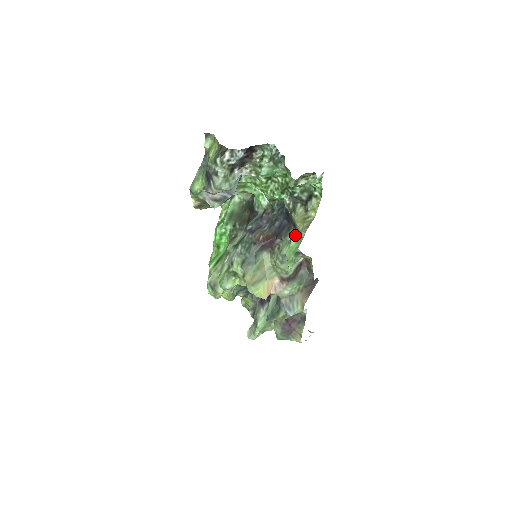
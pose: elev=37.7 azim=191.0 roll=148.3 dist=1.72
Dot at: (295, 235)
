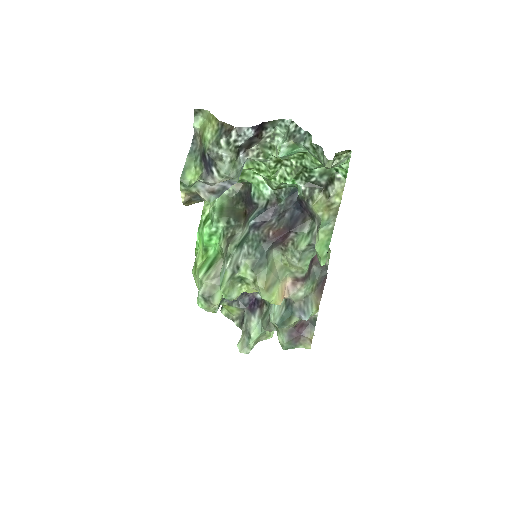
Dot at: (322, 226)
